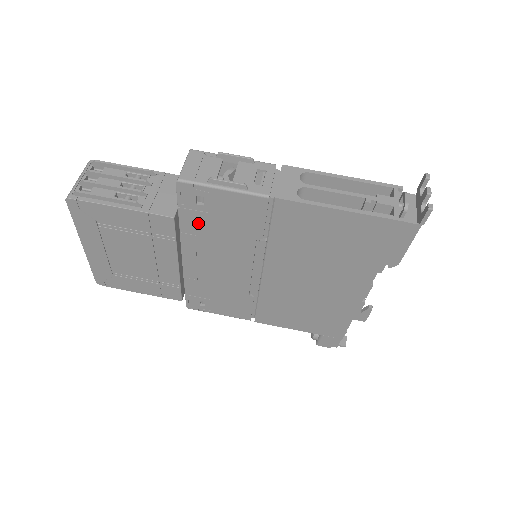
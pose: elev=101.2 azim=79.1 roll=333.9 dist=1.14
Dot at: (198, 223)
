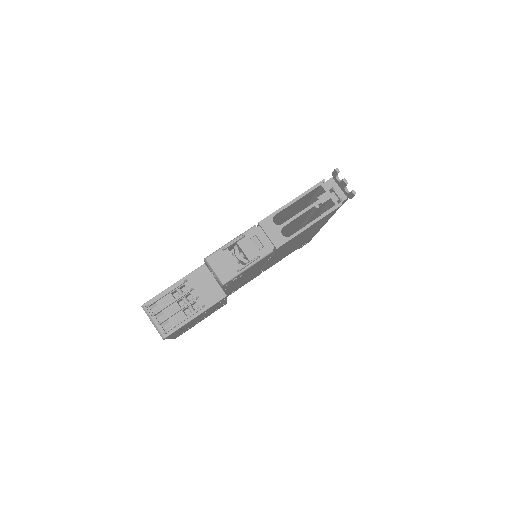
Dot at: occluded
